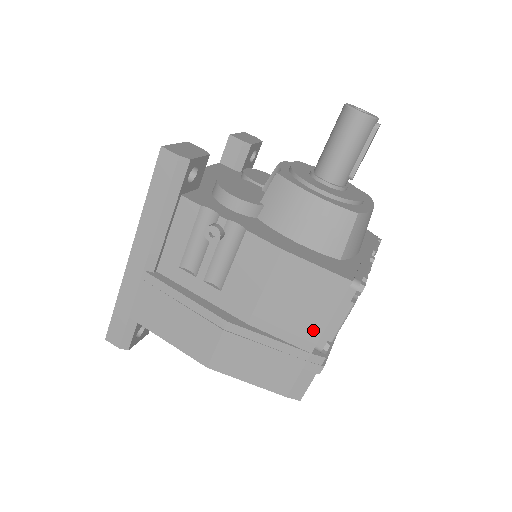
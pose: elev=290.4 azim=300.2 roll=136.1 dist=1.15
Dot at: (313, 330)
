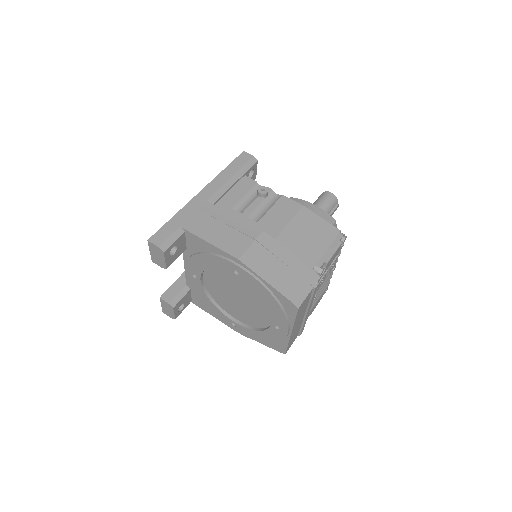
Dot at: (315, 254)
